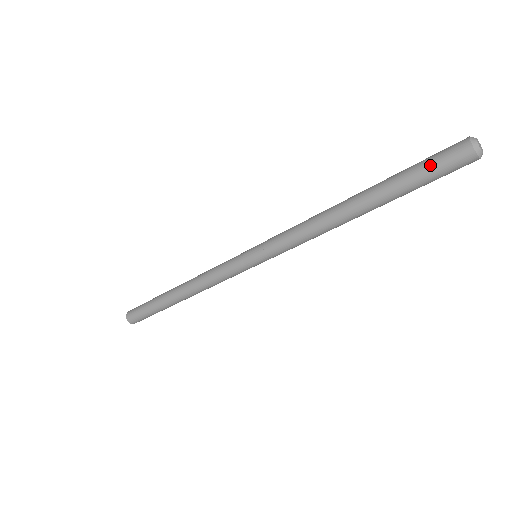
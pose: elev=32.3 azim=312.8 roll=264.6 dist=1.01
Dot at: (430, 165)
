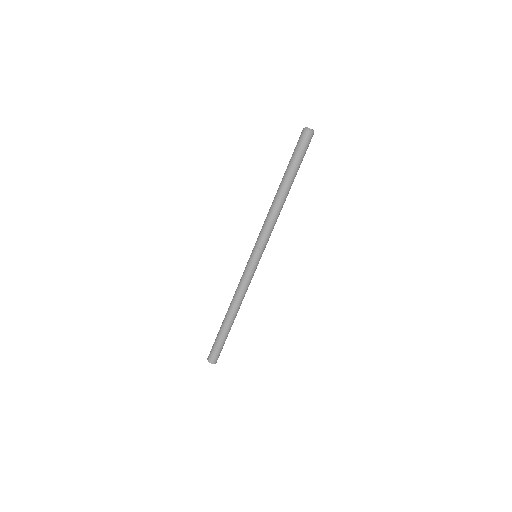
Dot at: occluded
